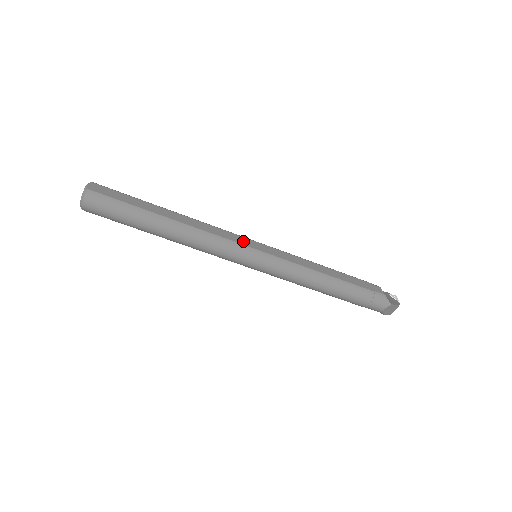
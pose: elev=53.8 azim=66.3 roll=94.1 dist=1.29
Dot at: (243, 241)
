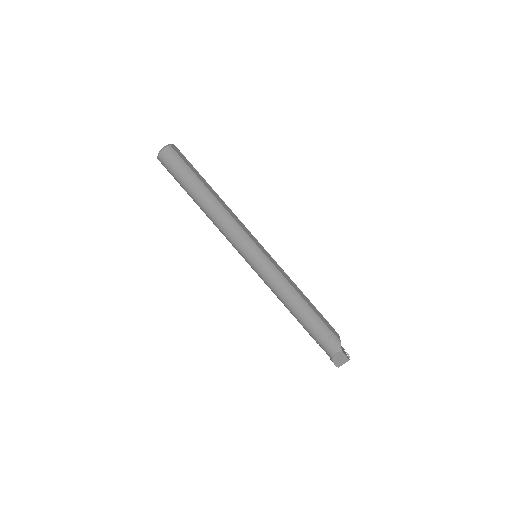
Dot at: (253, 238)
